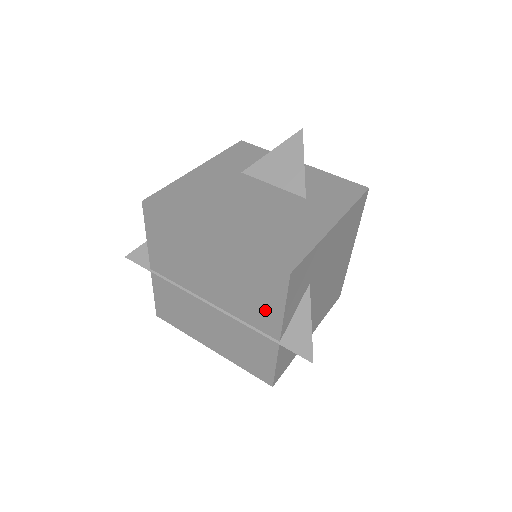
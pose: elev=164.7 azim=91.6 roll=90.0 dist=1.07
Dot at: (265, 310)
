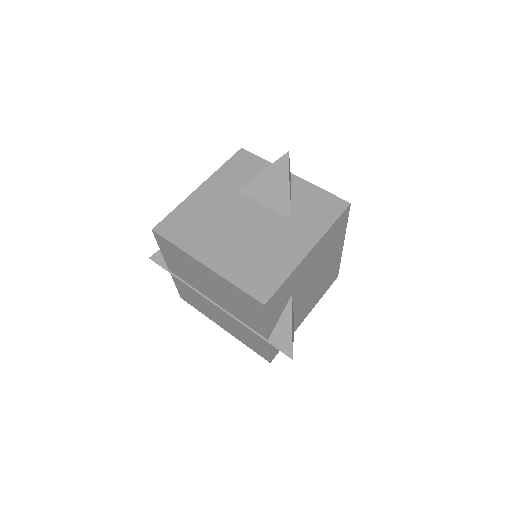
Dot at: (253, 319)
